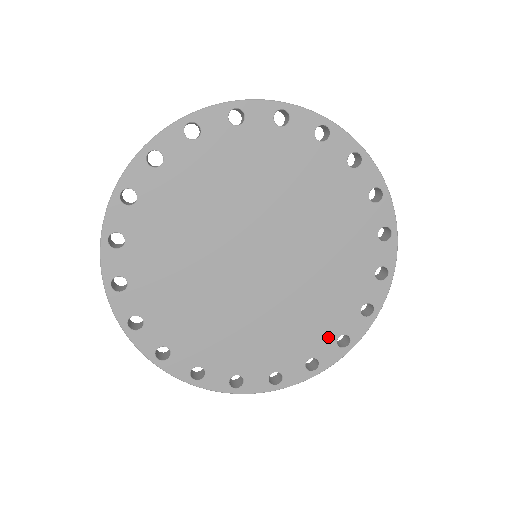
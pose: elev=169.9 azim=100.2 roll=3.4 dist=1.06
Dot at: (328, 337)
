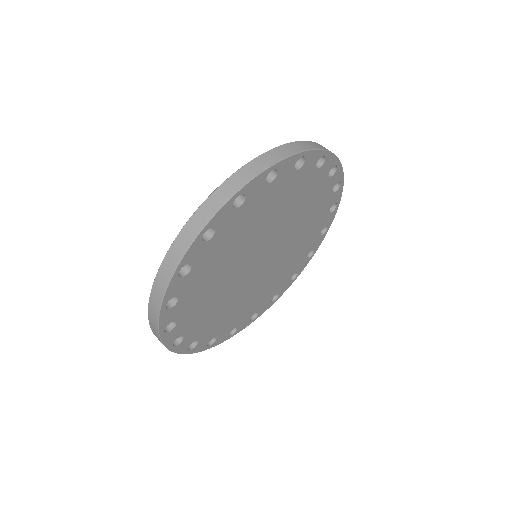
Dot at: (287, 279)
